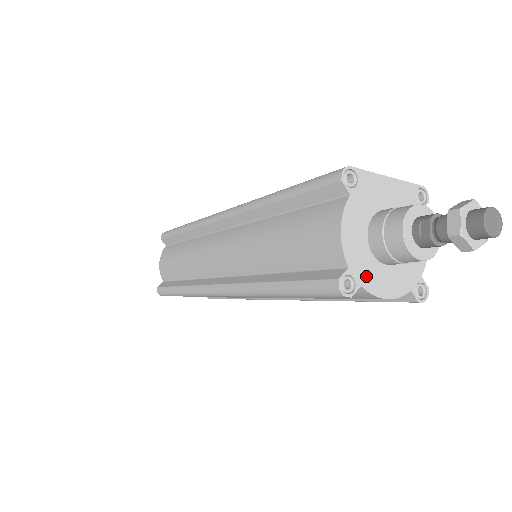
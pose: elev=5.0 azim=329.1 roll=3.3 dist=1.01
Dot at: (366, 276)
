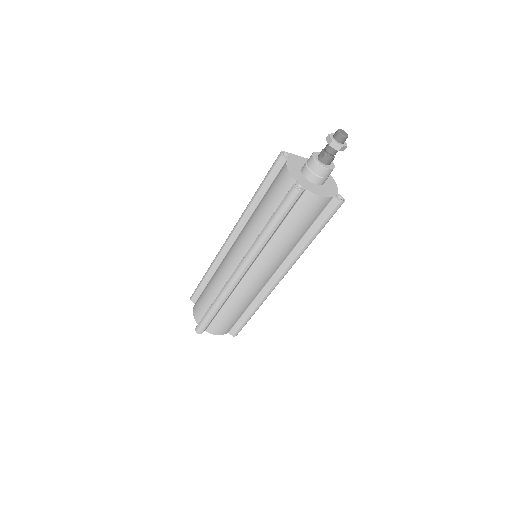
Dot at: (307, 186)
